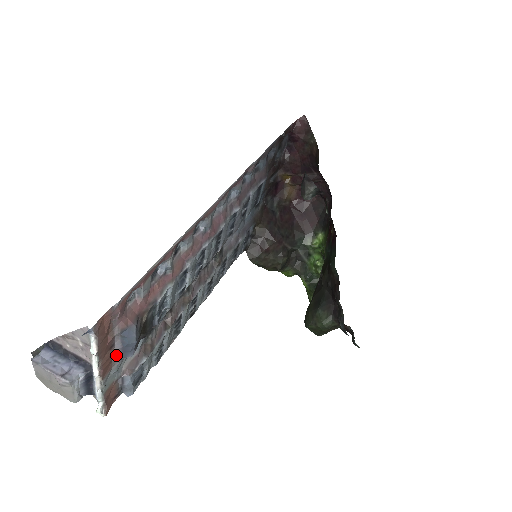
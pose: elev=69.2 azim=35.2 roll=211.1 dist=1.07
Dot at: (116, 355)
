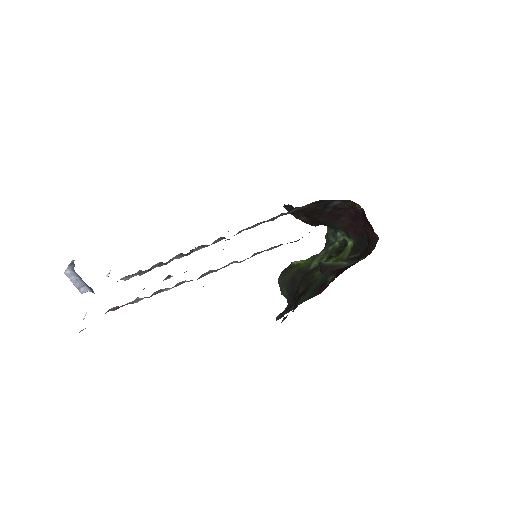
Dot at: occluded
